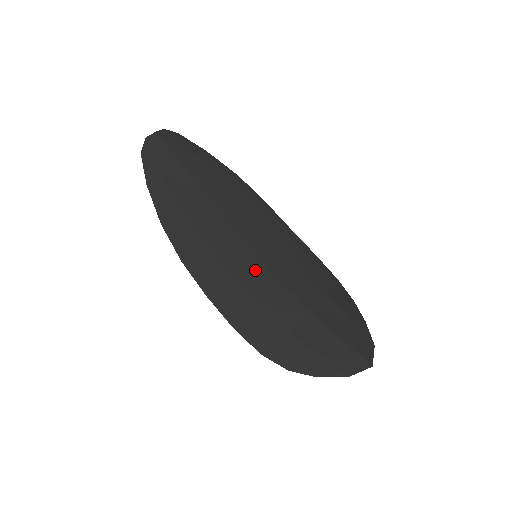
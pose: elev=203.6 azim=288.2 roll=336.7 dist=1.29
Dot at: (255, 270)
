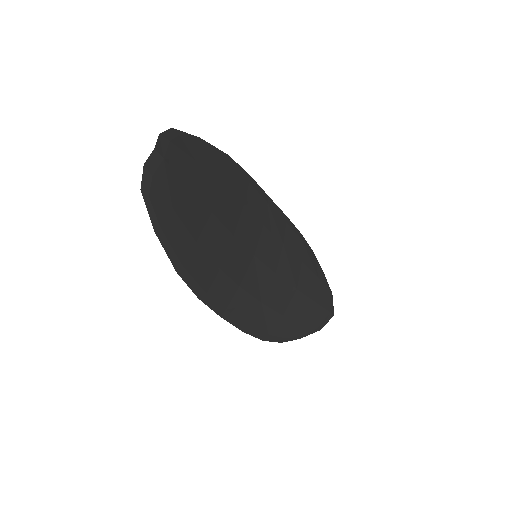
Dot at: (255, 270)
